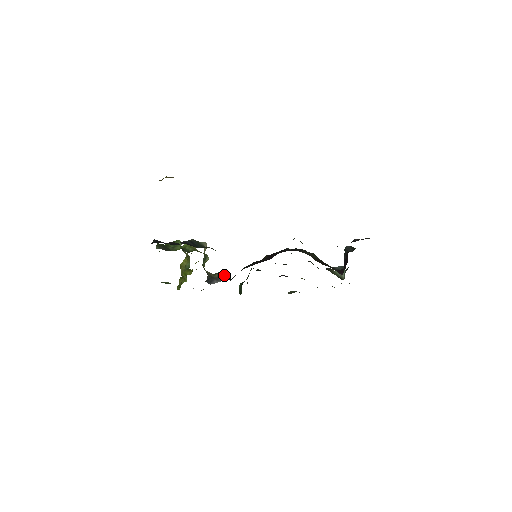
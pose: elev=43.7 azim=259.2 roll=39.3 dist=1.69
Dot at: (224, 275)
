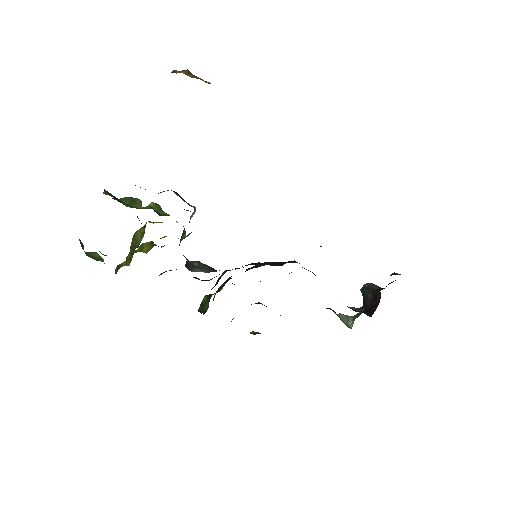
Dot at: (209, 267)
